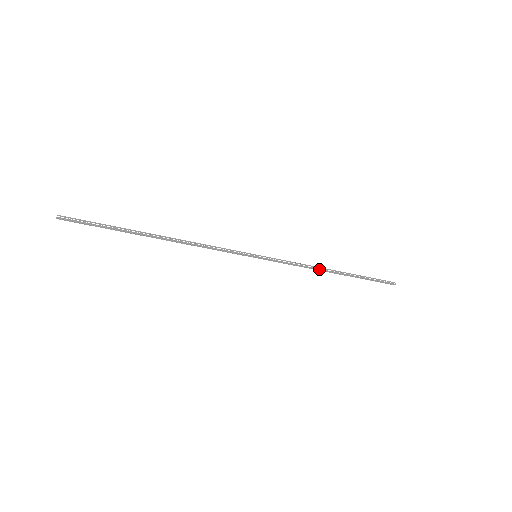
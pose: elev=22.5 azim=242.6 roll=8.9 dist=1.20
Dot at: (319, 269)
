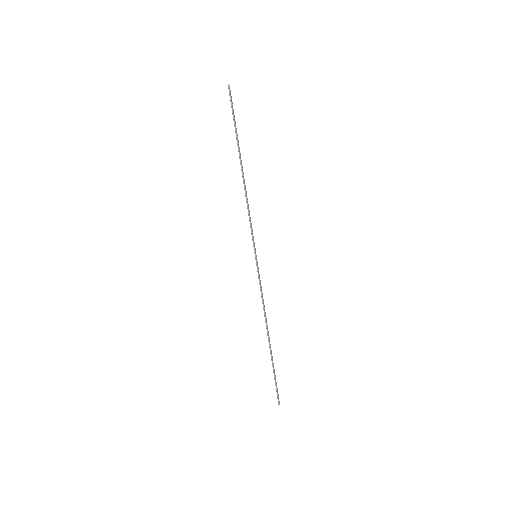
Dot at: (266, 320)
